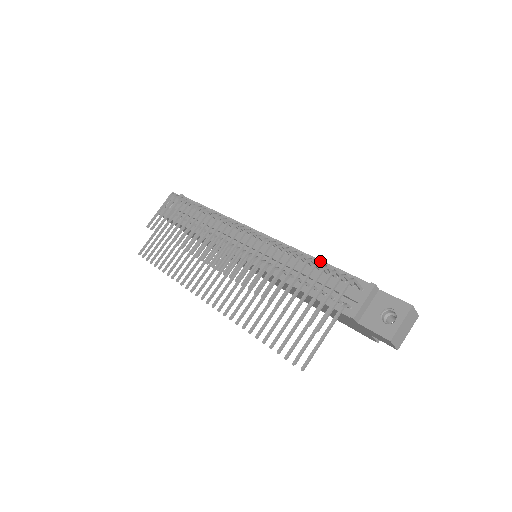
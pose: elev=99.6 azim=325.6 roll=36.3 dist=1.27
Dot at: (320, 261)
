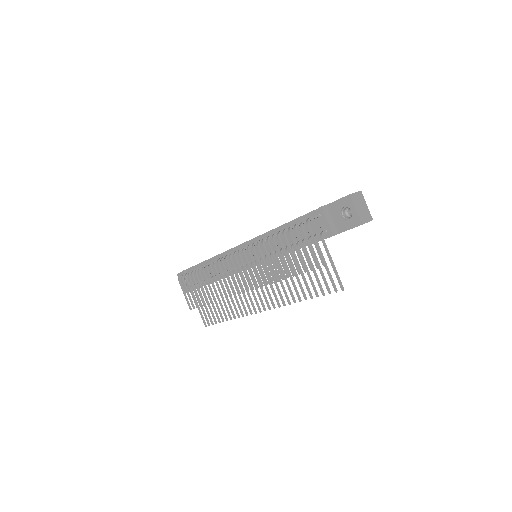
Dot at: (285, 225)
